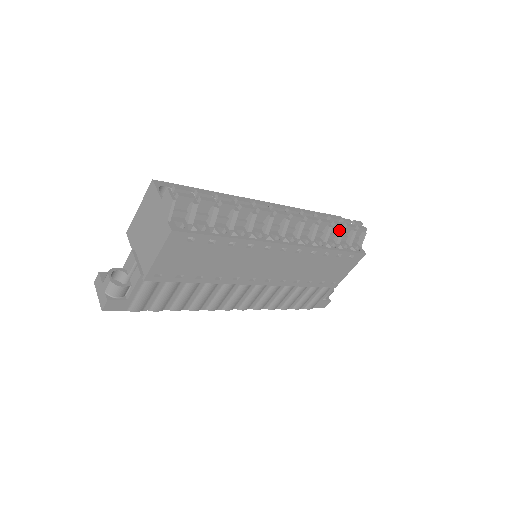
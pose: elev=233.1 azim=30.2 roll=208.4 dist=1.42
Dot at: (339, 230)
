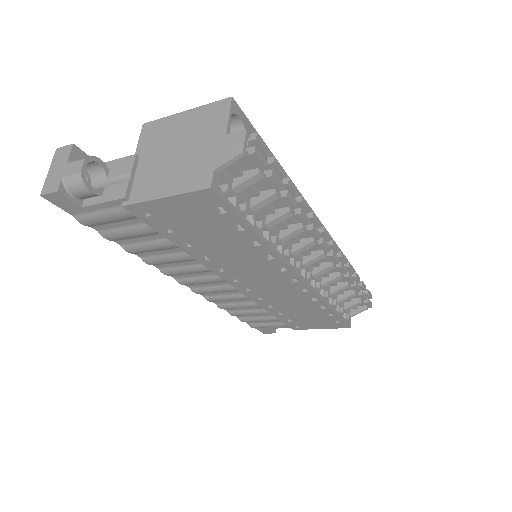
Dot at: (351, 292)
